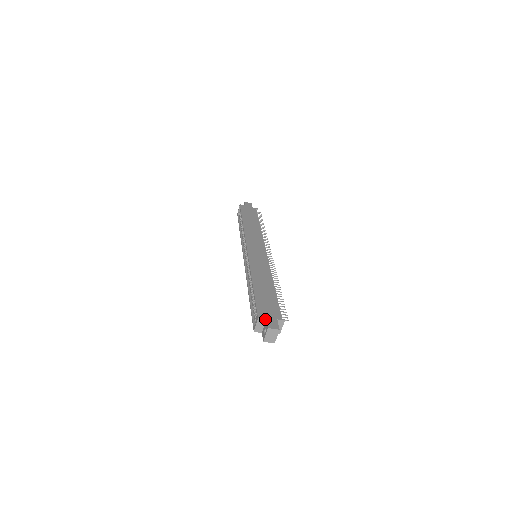
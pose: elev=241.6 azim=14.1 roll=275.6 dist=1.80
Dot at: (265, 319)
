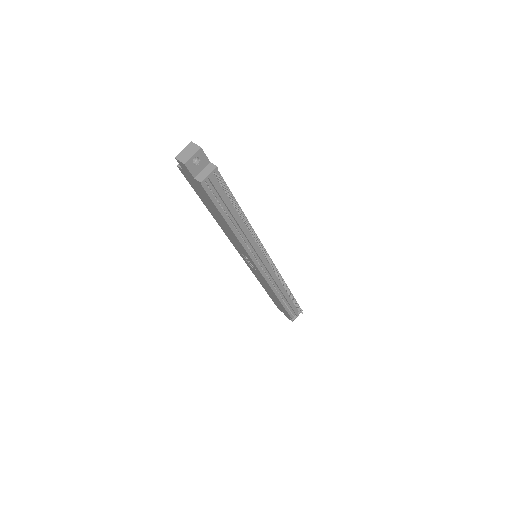
Dot at: occluded
